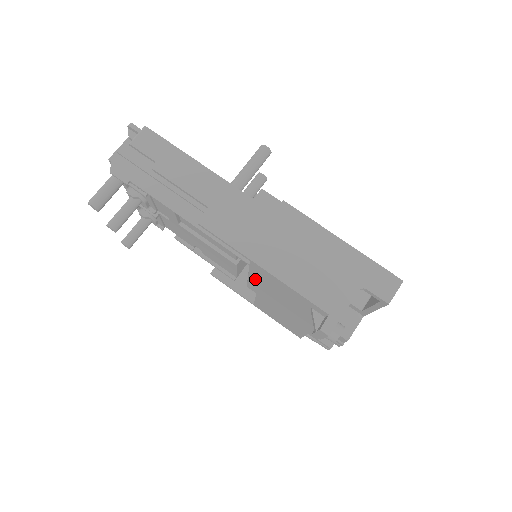
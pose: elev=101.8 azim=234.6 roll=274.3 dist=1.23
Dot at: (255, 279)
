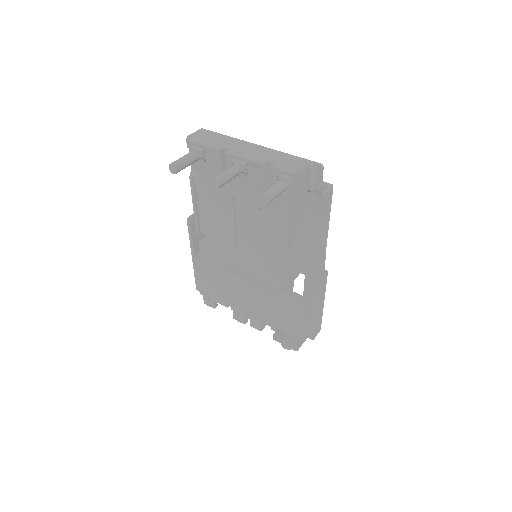
Dot at: (237, 263)
